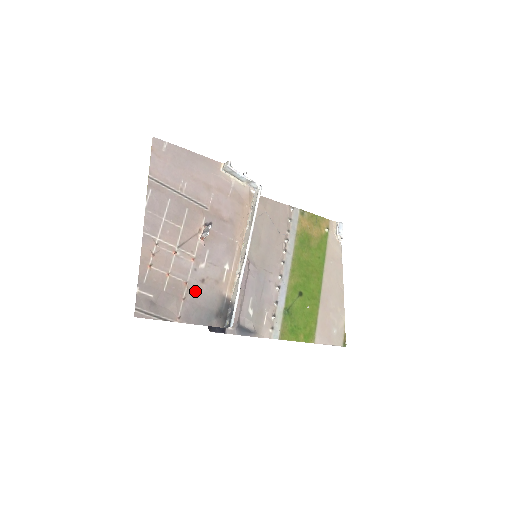
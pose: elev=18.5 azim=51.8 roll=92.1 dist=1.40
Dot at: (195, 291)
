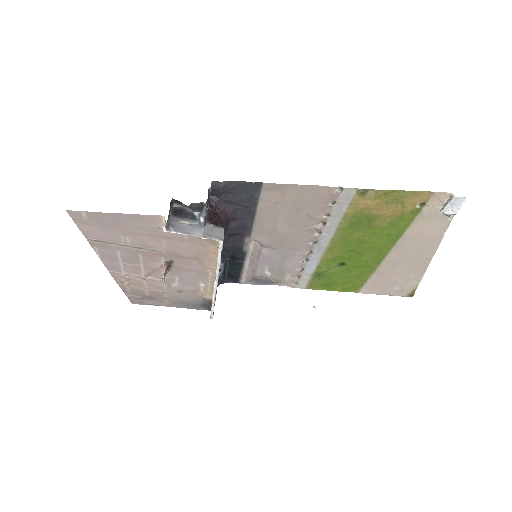
Dot at: (175, 295)
